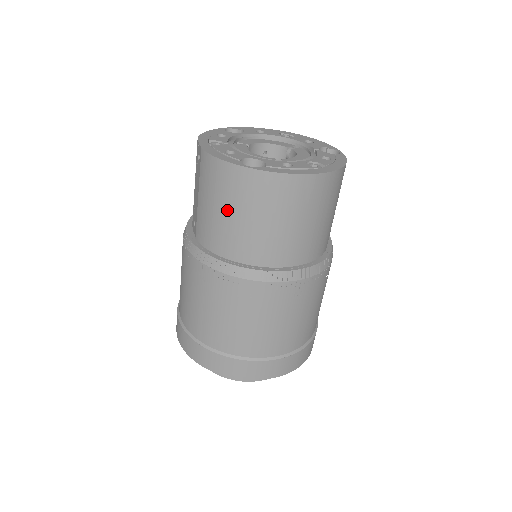
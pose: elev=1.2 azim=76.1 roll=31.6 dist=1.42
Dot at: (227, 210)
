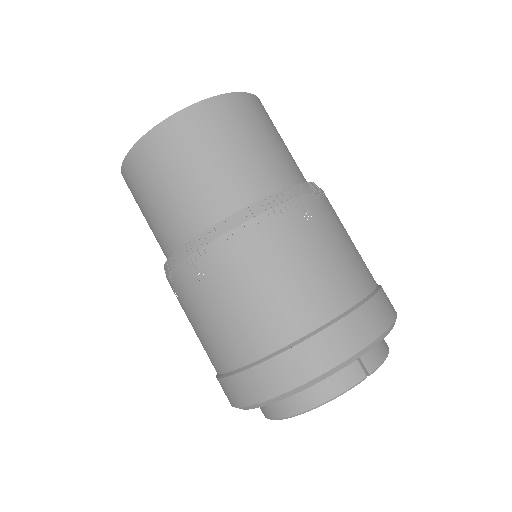
Dot at: (146, 207)
